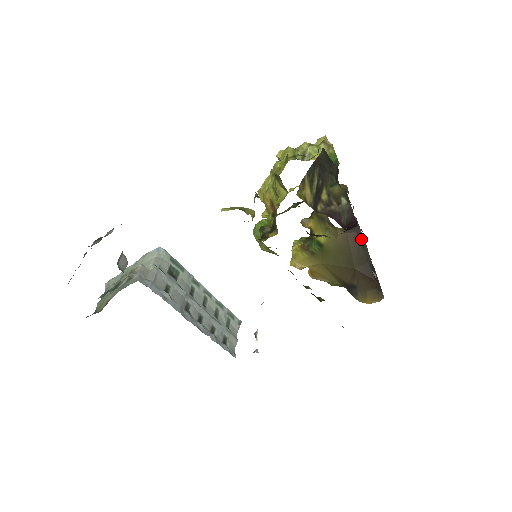
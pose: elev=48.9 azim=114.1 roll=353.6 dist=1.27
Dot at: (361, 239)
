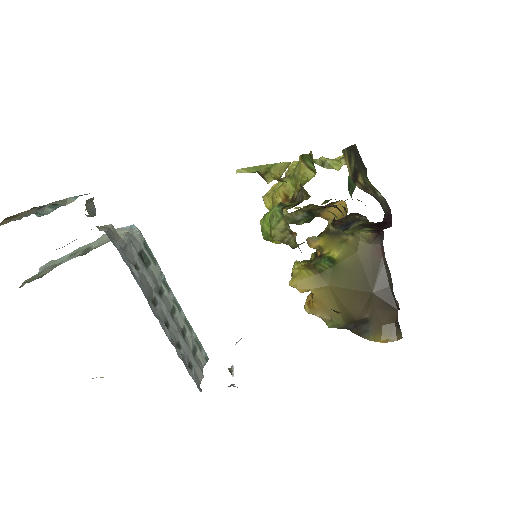
Dot at: (384, 257)
